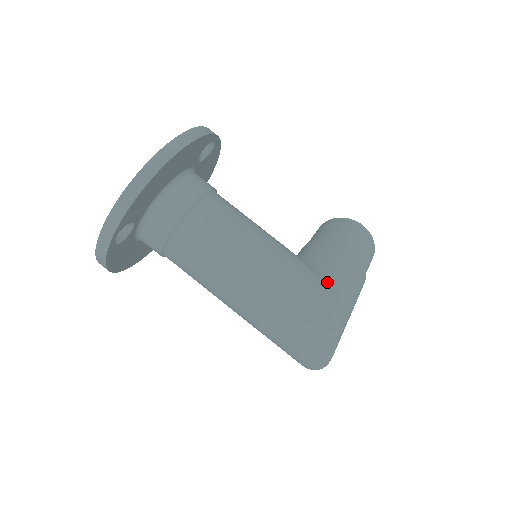
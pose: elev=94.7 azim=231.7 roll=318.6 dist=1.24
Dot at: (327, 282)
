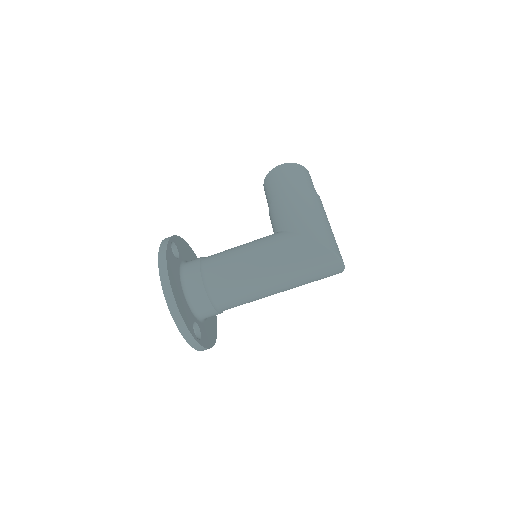
Dot at: (297, 231)
